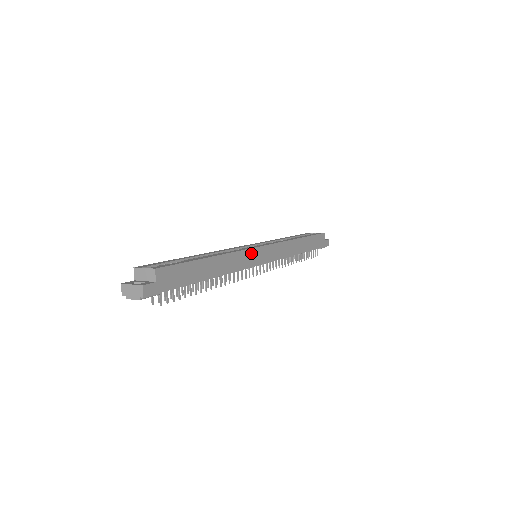
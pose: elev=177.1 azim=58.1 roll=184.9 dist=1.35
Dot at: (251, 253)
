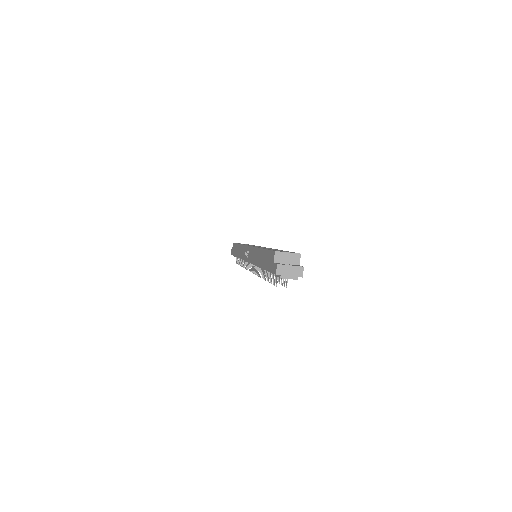
Dot at: occluded
